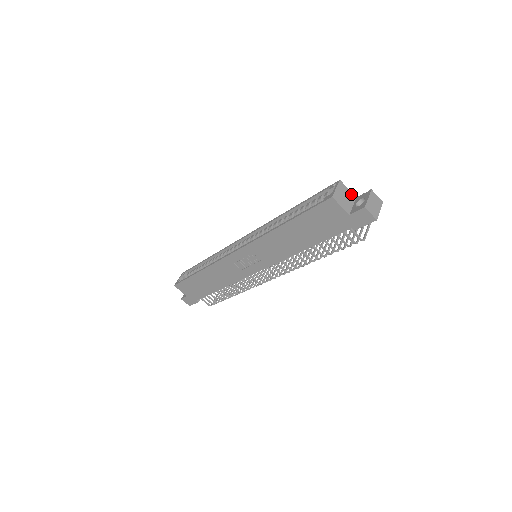
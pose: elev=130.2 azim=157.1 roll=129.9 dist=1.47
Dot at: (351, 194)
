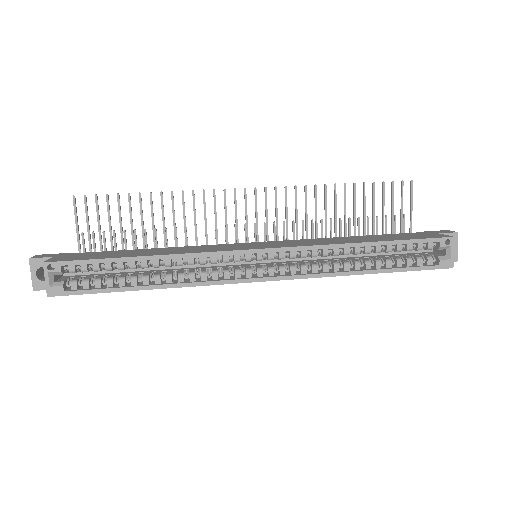
Dot at: occluded
